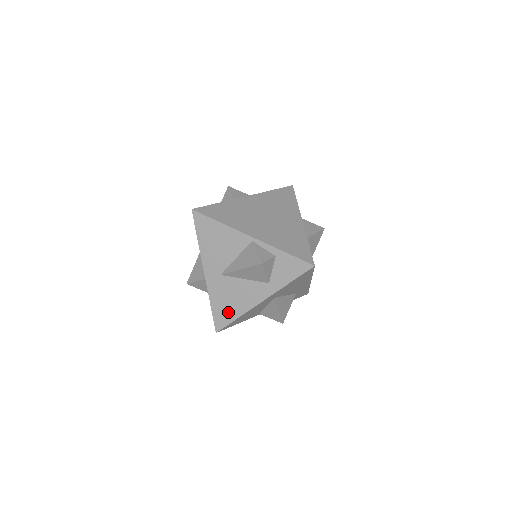
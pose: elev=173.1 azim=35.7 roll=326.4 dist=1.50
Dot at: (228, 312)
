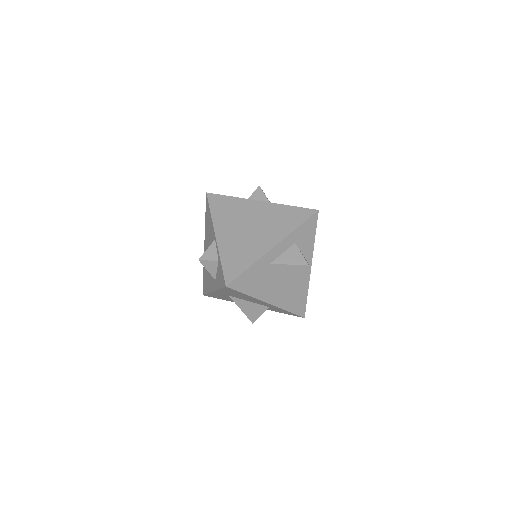
Dot at: (206, 285)
